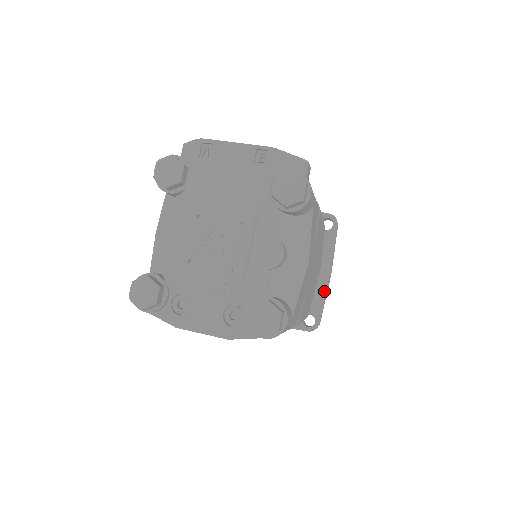
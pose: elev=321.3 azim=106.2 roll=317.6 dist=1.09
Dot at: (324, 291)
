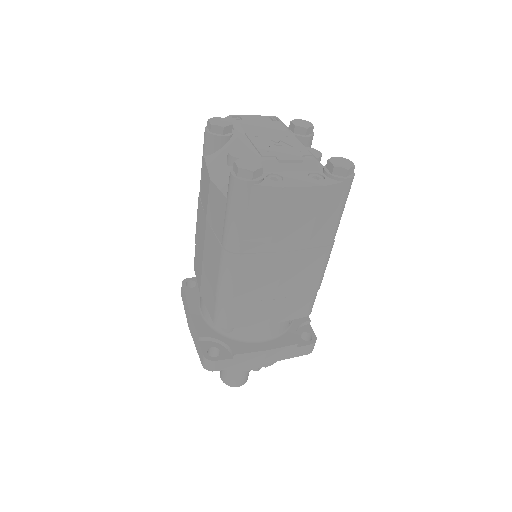
Dot at: occluded
